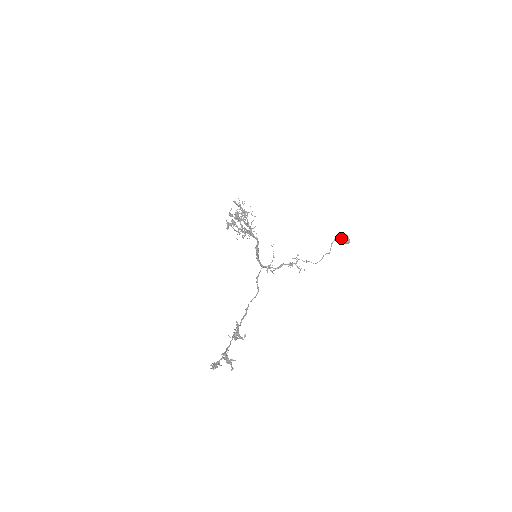
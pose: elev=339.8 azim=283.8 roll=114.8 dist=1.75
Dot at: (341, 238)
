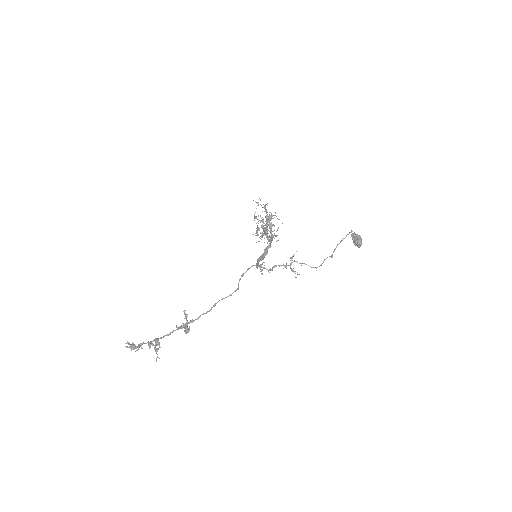
Dot at: (352, 239)
